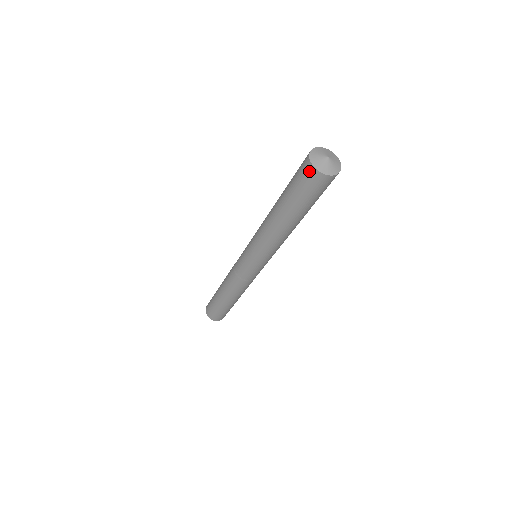
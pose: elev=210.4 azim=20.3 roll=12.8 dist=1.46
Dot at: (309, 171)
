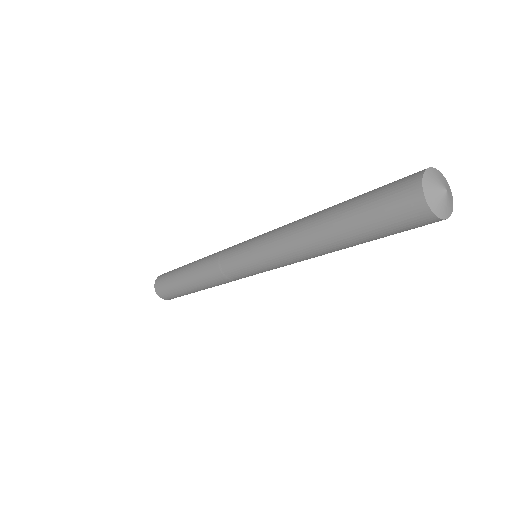
Dot at: (411, 189)
